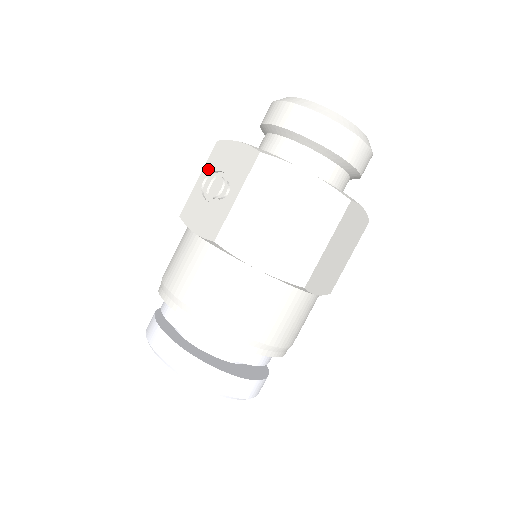
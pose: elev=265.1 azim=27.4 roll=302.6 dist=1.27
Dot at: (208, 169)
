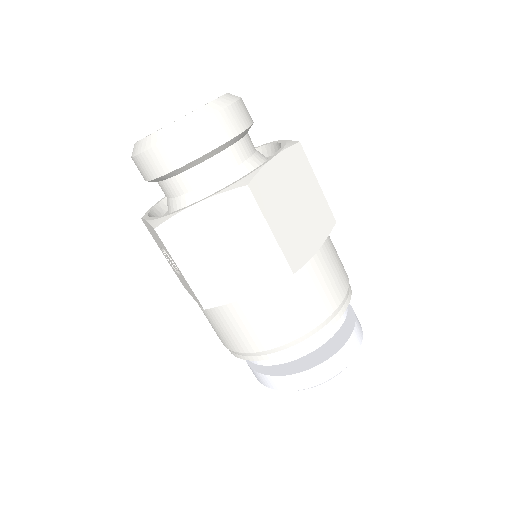
Dot at: (158, 245)
